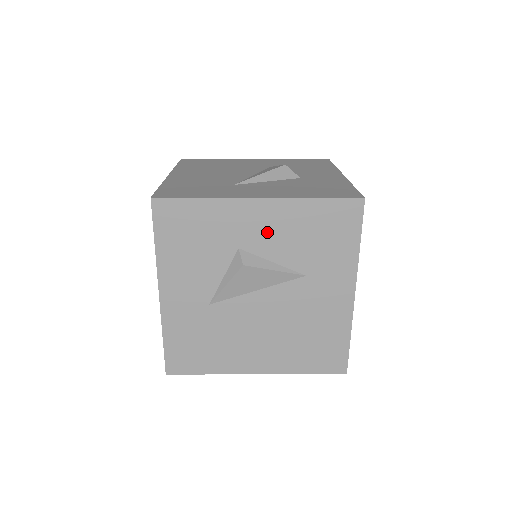
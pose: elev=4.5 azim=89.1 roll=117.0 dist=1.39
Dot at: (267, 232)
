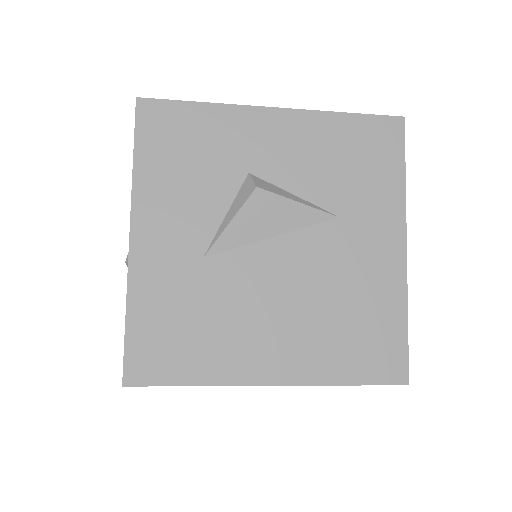
Dot at: (286, 153)
